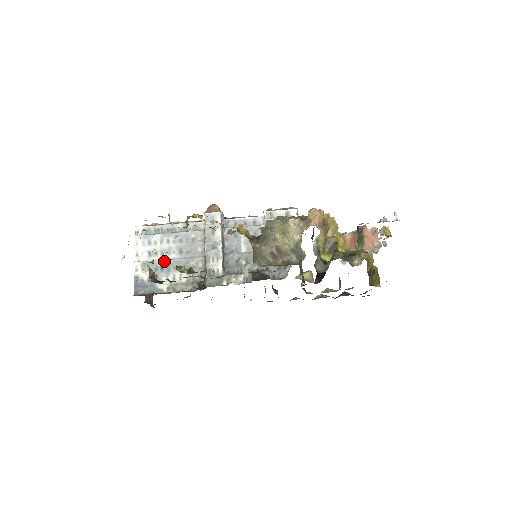
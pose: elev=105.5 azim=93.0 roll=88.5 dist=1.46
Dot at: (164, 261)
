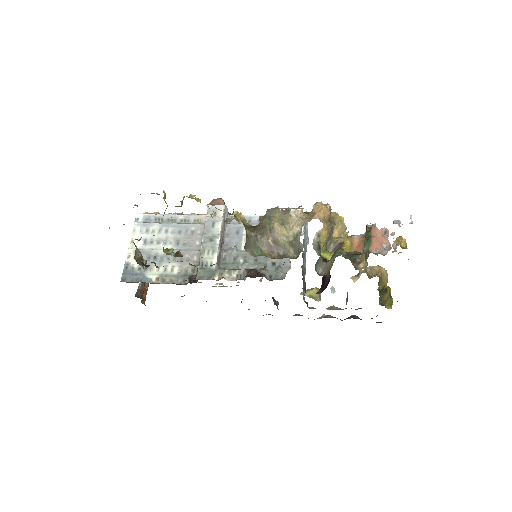
Dot at: (158, 250)
